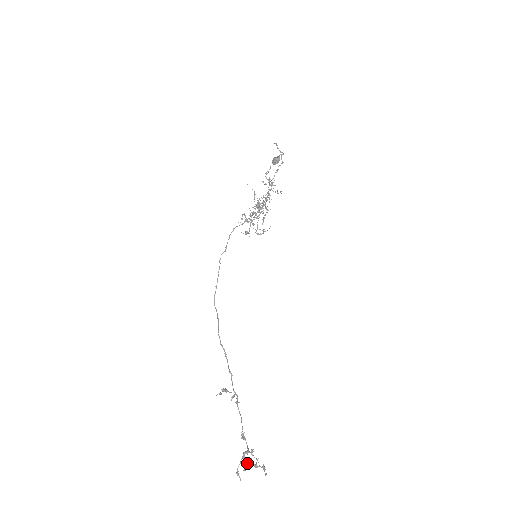
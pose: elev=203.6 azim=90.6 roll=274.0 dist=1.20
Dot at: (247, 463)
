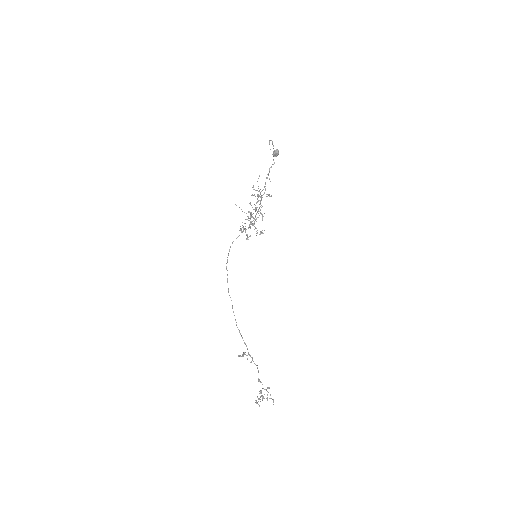
Dot at: (258, 399)
